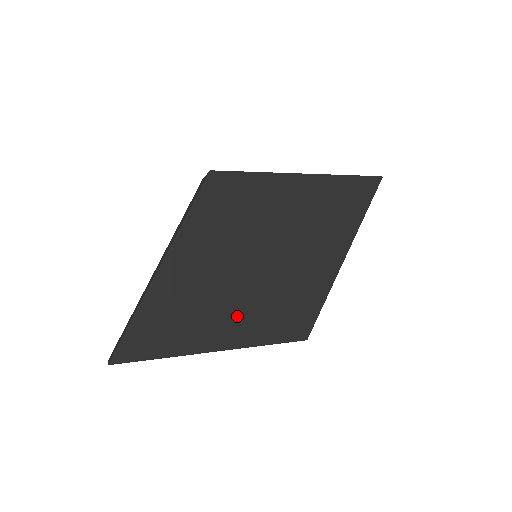
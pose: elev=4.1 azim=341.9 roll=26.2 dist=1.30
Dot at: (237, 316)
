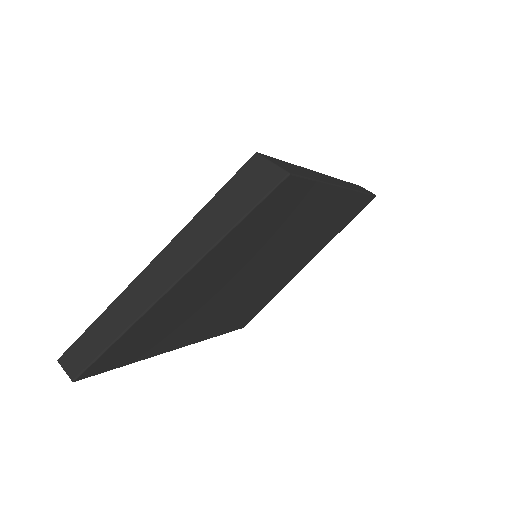
Dot at: (212, 317)
